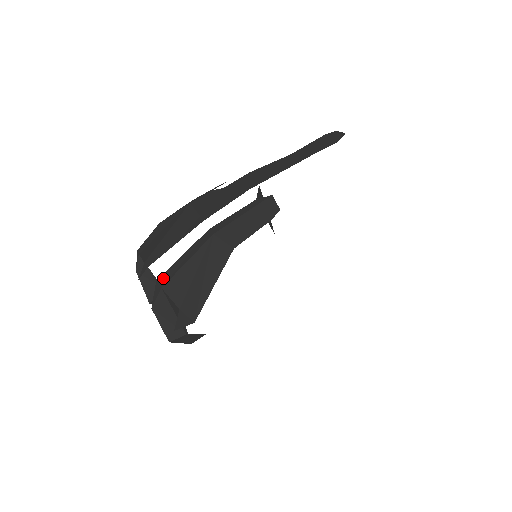
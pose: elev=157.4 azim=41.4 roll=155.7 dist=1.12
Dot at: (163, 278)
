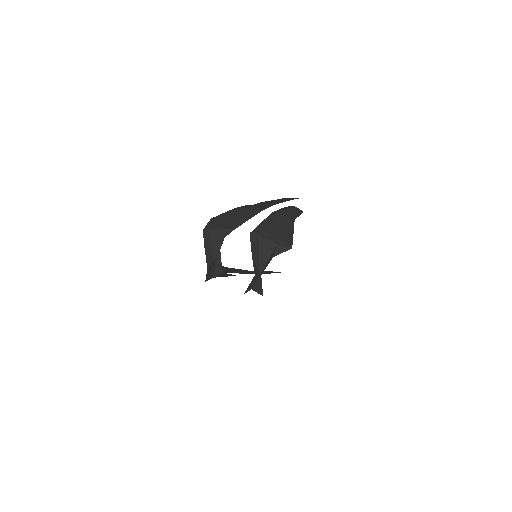
Dot at: (255, 231)
